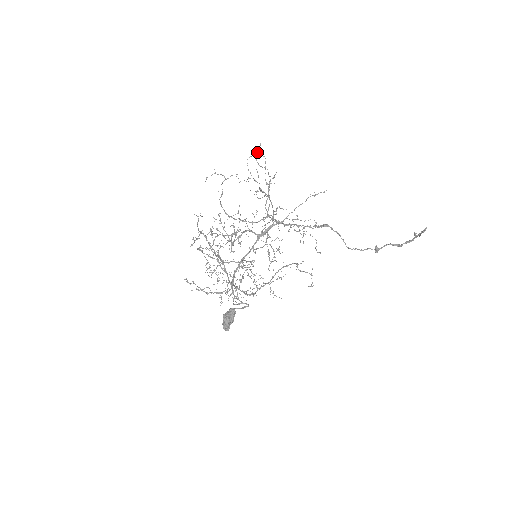
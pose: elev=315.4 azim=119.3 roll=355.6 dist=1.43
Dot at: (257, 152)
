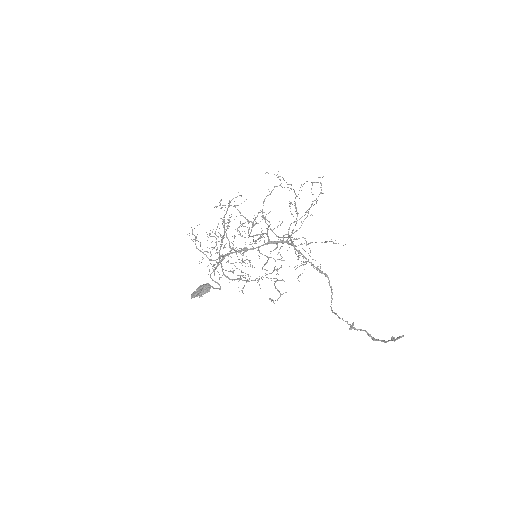
Dot at: (318, 182)
